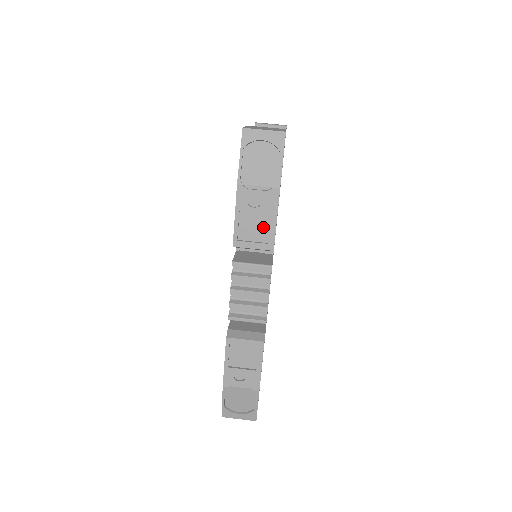
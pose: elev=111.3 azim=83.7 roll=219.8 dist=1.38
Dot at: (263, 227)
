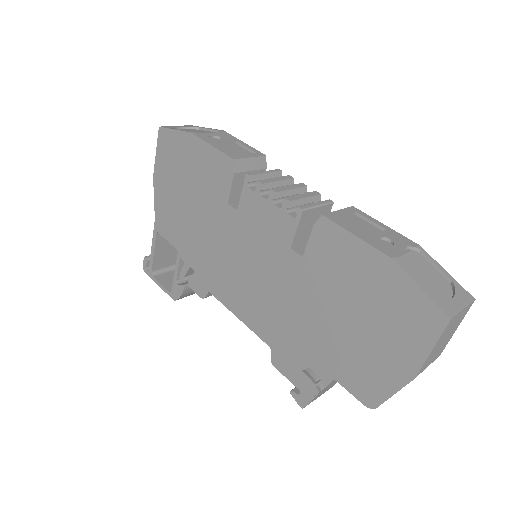
Dot at: (240, 150)
